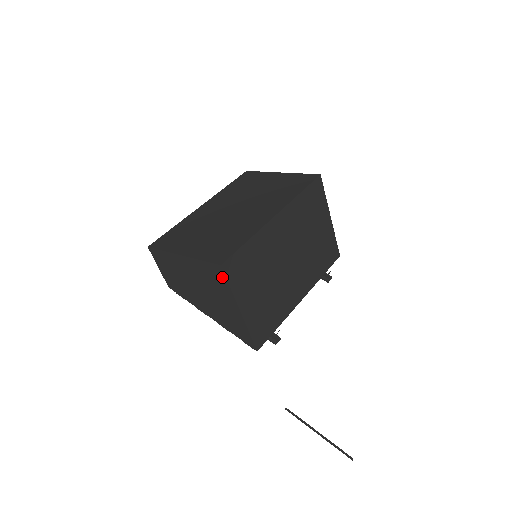
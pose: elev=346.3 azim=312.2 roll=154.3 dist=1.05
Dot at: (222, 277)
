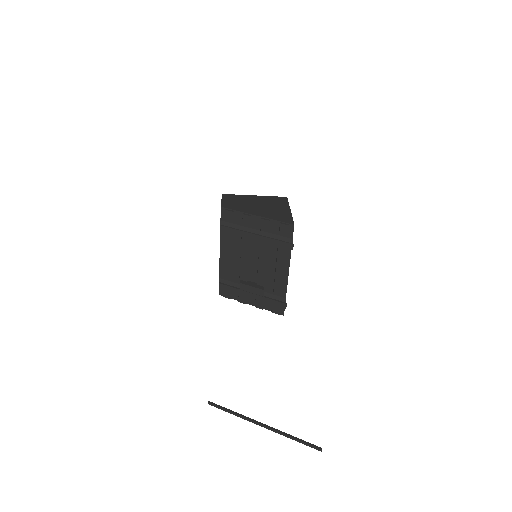
Dot at: (285, 200)
